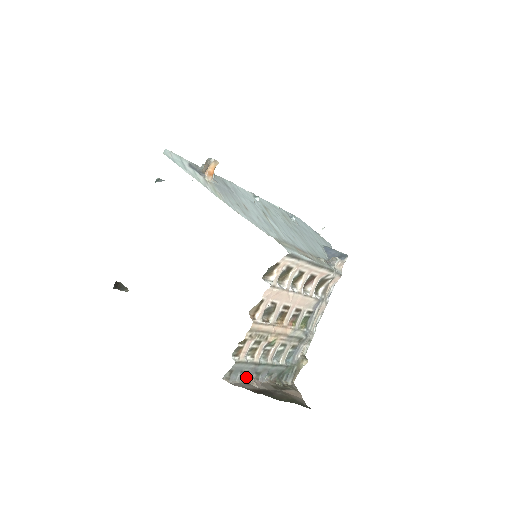
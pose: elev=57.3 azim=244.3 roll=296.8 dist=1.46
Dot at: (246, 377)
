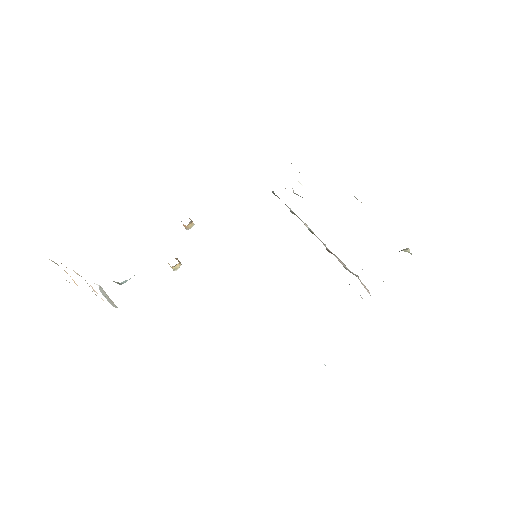
Dot at: occluded
